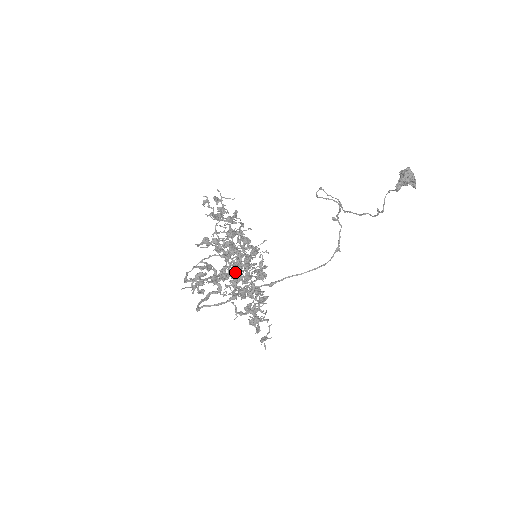
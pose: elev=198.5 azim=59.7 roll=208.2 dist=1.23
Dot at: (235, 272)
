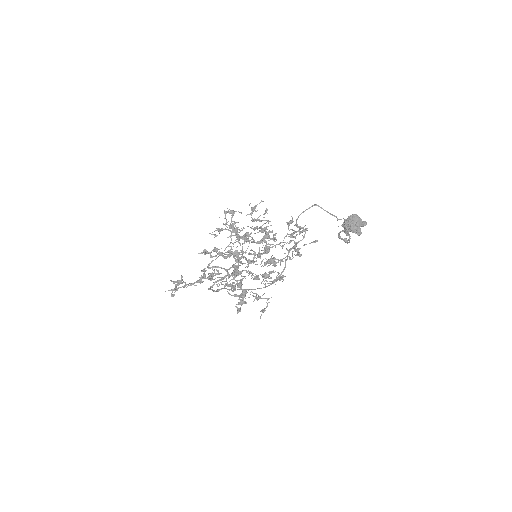
Dot at: (235, 268)
